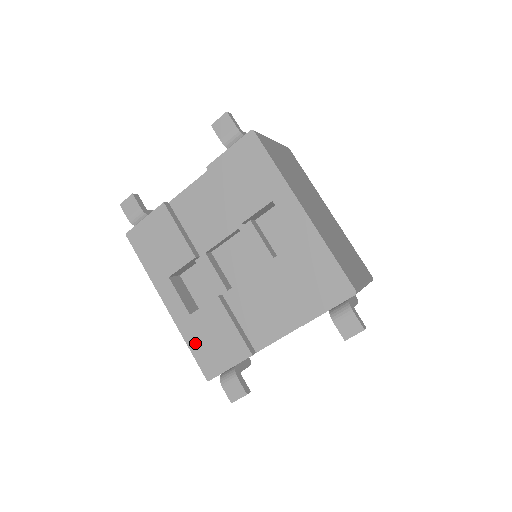
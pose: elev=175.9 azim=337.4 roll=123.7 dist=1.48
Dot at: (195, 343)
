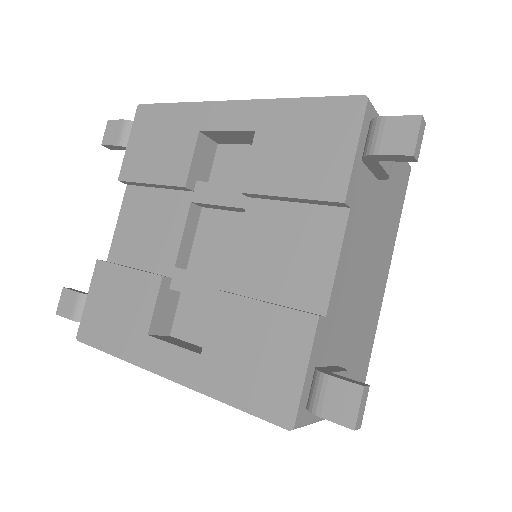
Dot at: (233, 388)
